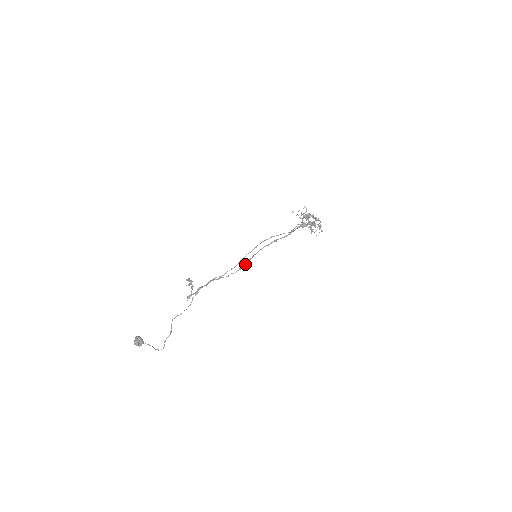
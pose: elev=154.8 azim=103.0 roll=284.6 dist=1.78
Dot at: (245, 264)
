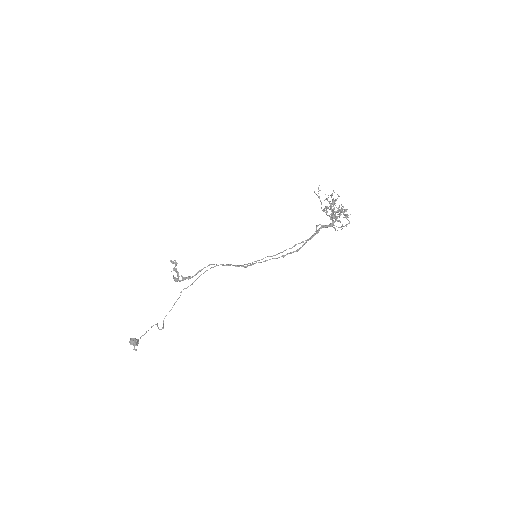
Dot at: occluded
